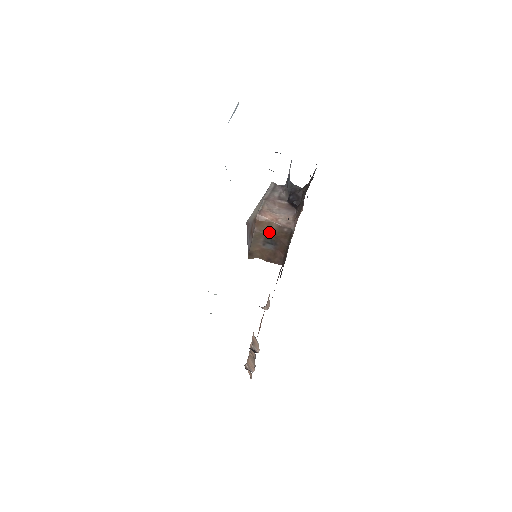
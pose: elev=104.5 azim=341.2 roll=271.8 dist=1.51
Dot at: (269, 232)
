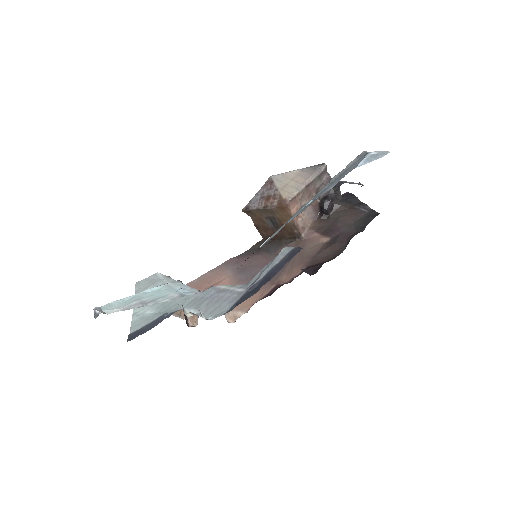
Dot at: (282, 218)
